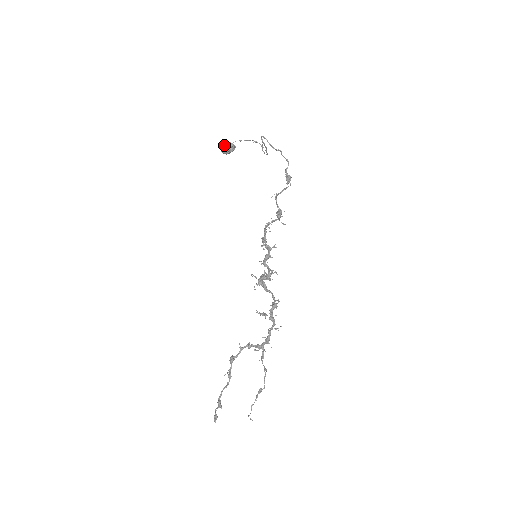
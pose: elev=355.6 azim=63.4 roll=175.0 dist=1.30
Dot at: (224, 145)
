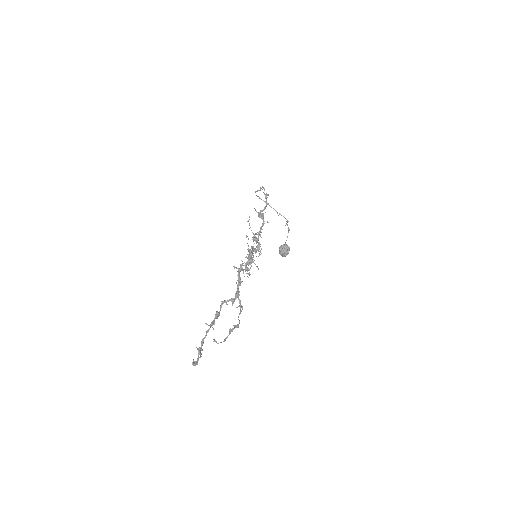
Dot at: (279, 248)
